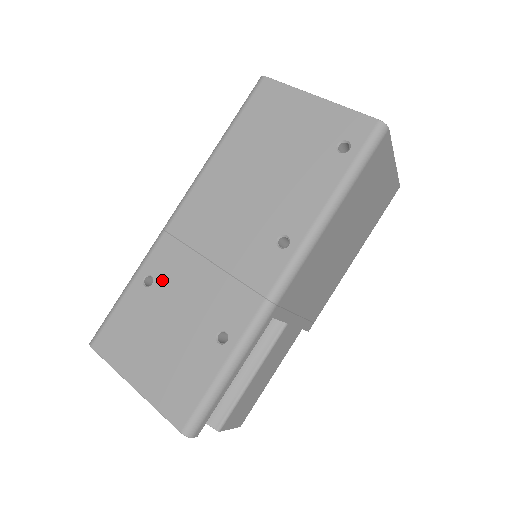
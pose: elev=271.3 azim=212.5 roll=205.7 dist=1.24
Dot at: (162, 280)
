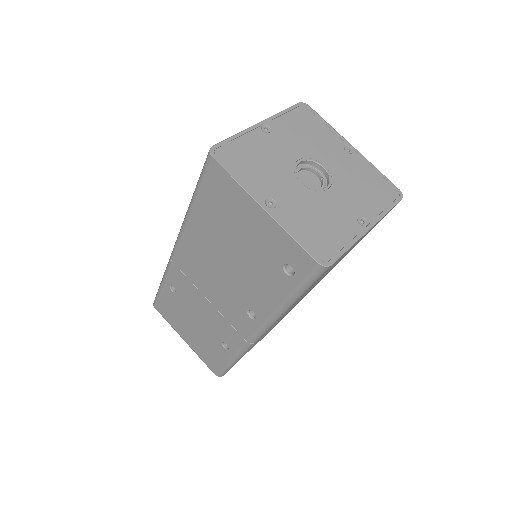
Dot at: (181, 293)
